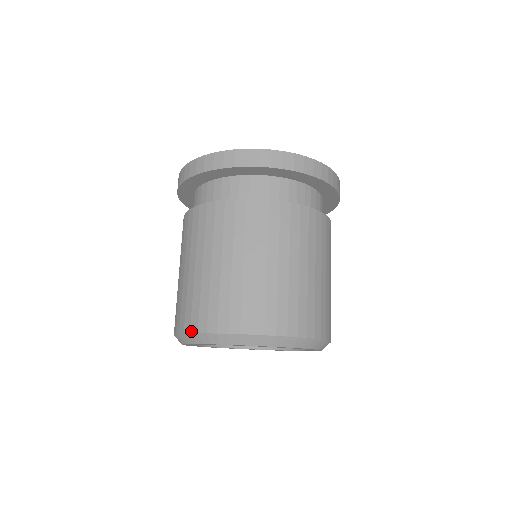
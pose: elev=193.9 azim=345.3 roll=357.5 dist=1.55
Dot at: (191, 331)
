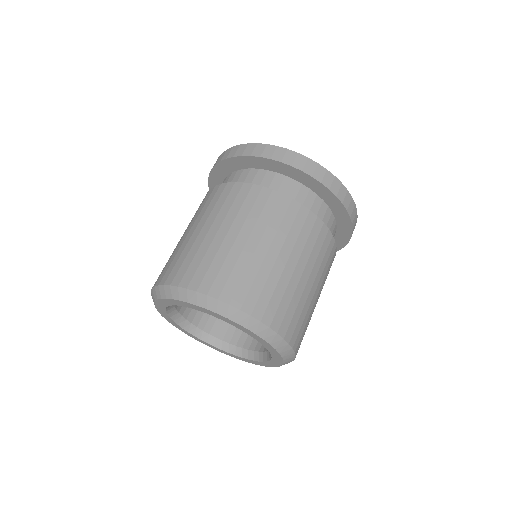
Dot at: occluded
